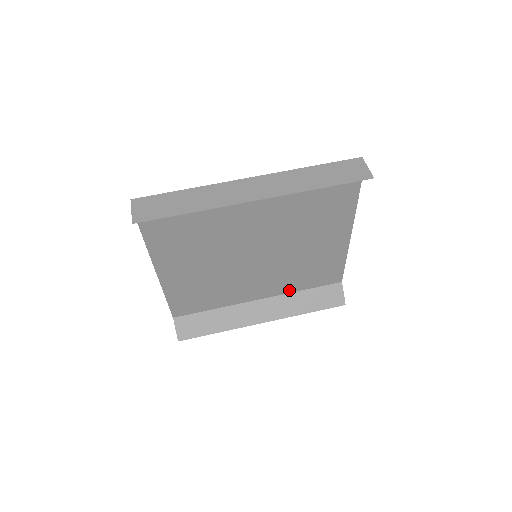
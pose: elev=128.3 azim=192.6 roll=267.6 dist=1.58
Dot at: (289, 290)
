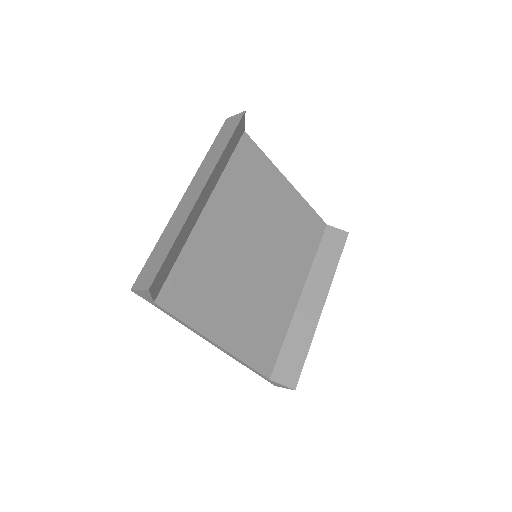
Dot at: (307, 266)
